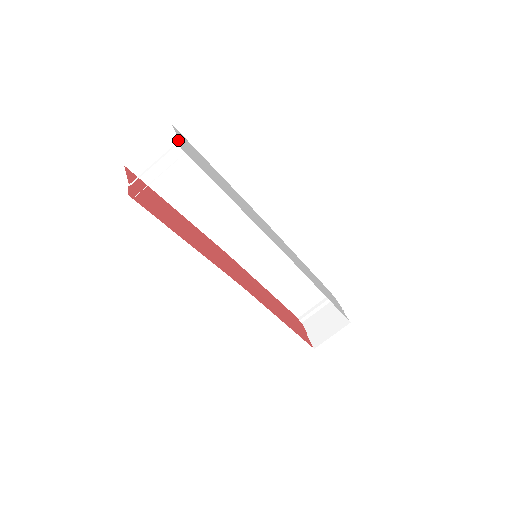
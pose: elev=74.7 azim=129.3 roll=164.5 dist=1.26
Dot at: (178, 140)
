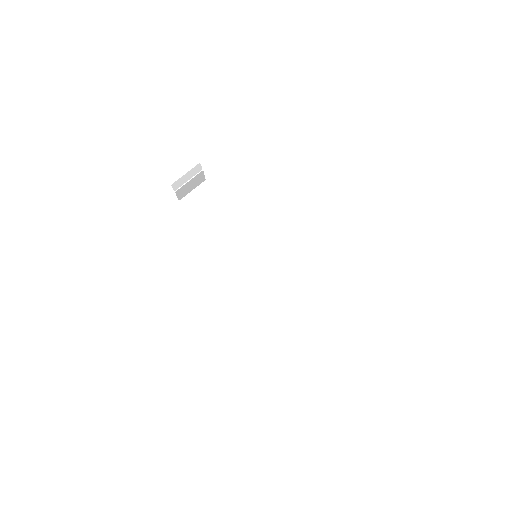
Dot at: (209, 189)
